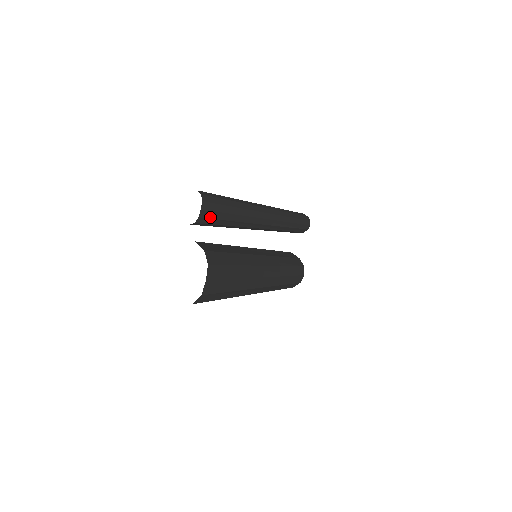
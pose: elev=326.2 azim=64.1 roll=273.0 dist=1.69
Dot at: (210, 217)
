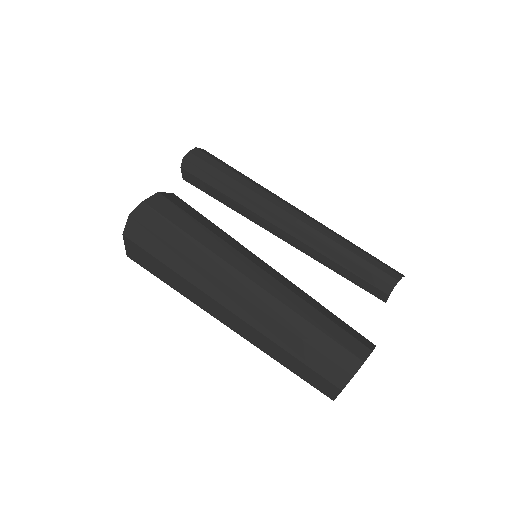
Dot at: (198, 165)
